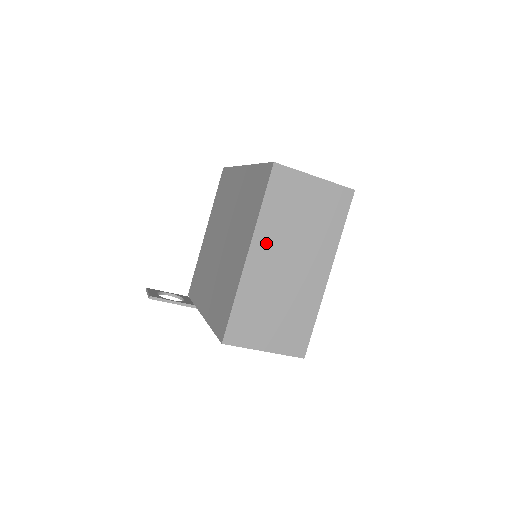
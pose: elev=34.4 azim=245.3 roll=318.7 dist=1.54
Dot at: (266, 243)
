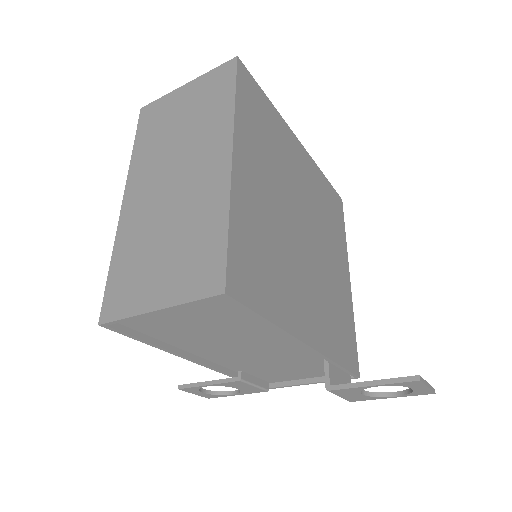
Dot at: (142, 177)
